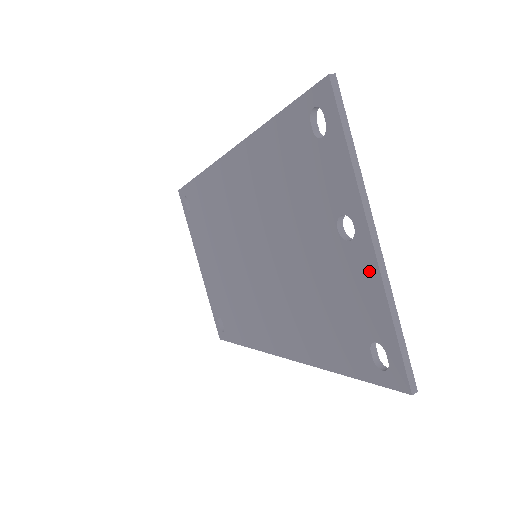
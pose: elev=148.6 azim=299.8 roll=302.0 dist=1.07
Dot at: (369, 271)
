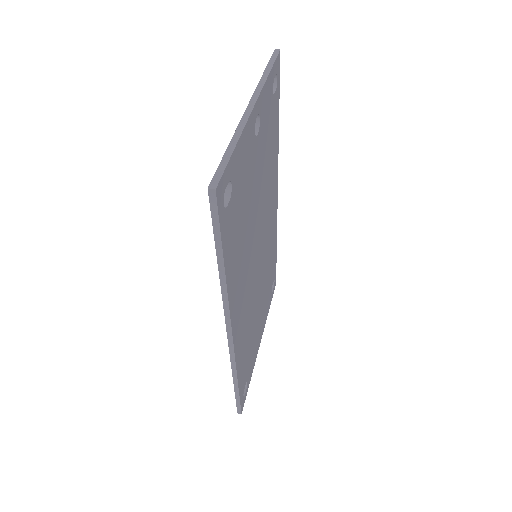
Dot at: occluded
